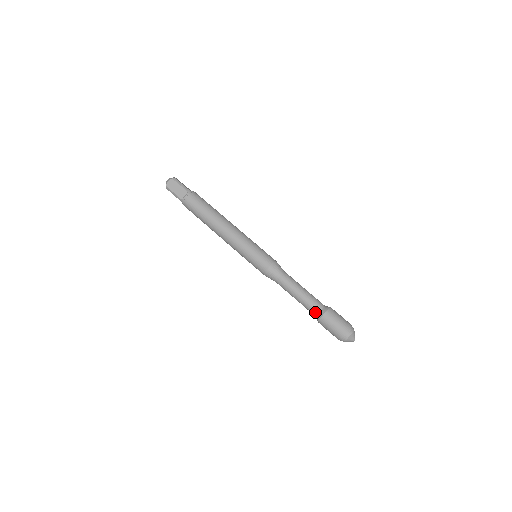
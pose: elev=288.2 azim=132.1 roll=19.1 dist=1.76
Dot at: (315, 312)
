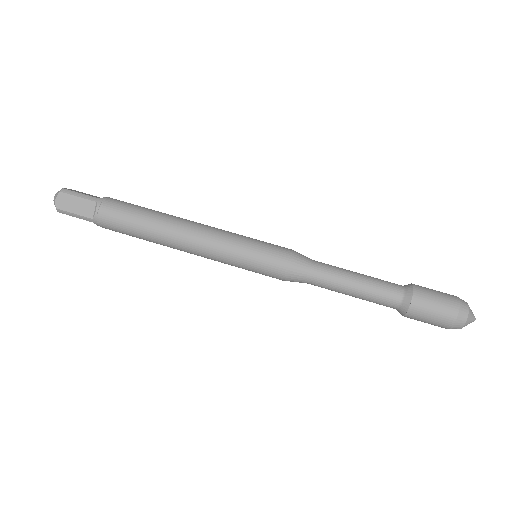
Dot at: (394, 303)
